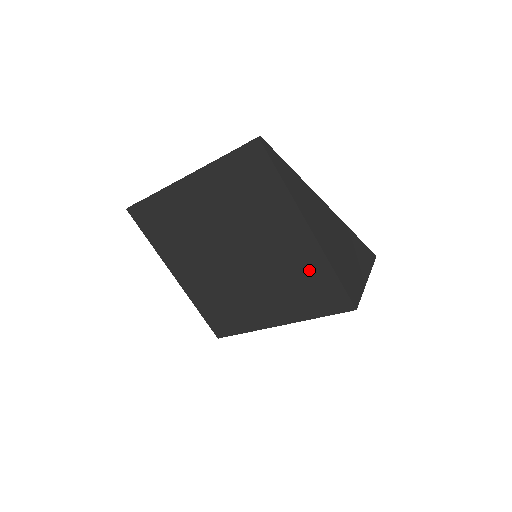
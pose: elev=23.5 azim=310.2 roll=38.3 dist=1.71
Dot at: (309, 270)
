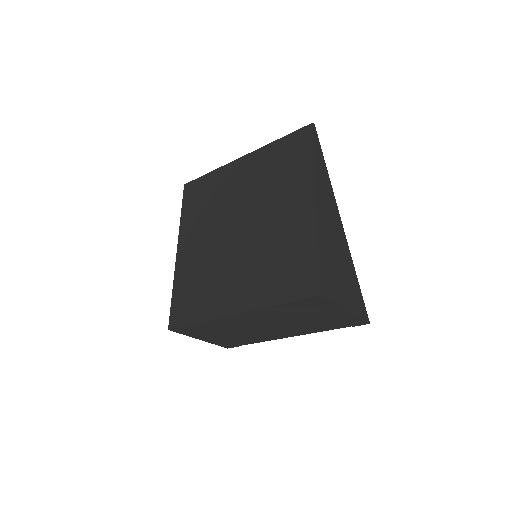
Dot at: (295, 244)
